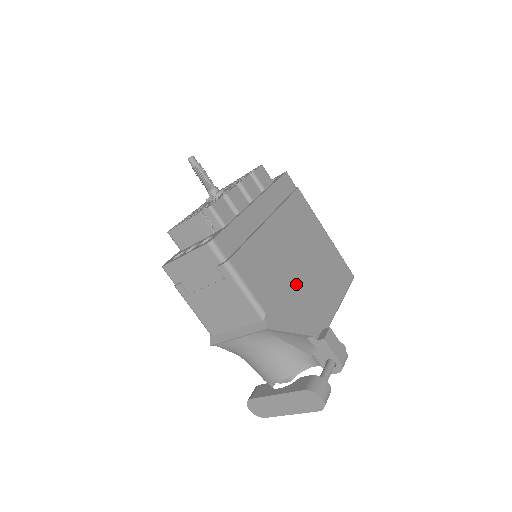
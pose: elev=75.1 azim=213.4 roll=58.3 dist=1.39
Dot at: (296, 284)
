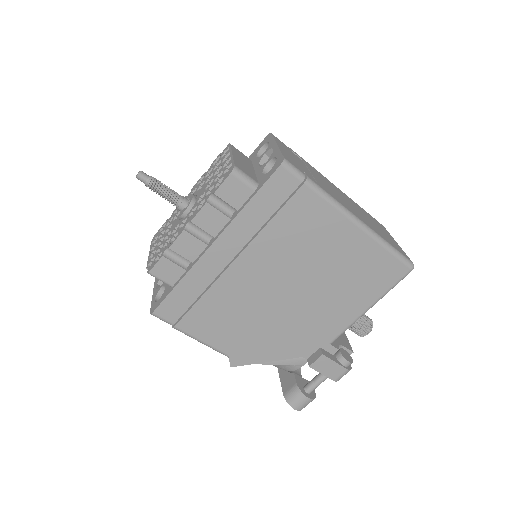
Dot at: (280, 317)
